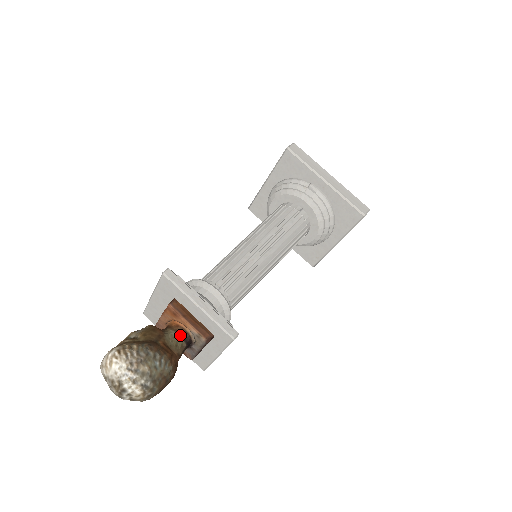
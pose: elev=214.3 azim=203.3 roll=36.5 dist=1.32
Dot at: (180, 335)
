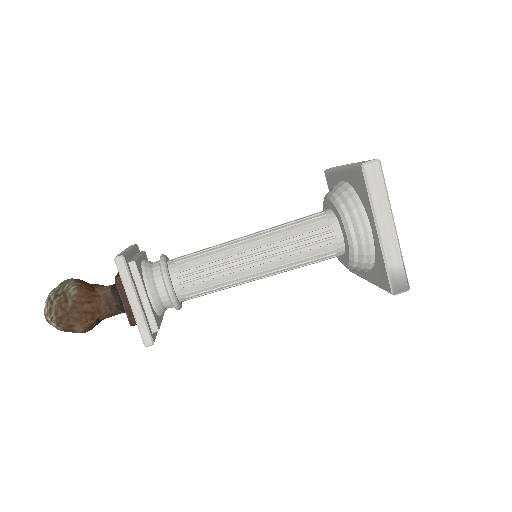
Dot at: (113, 285)
